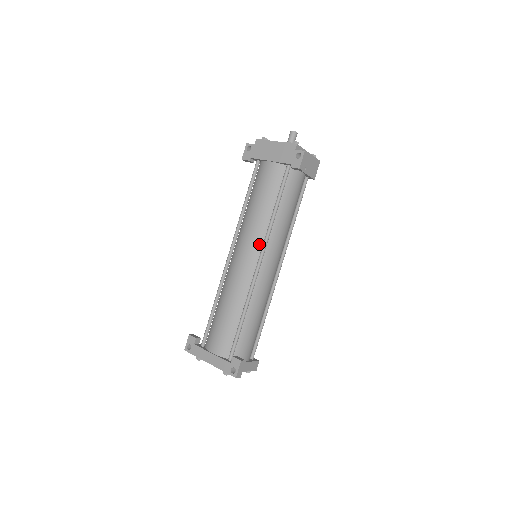
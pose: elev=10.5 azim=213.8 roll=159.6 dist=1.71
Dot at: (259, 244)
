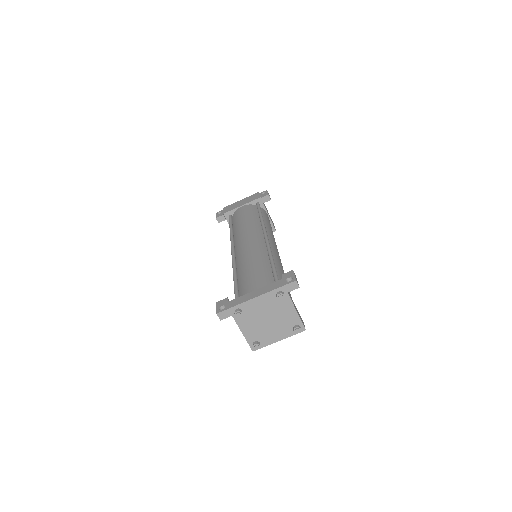
Dot at: (259, 231)
